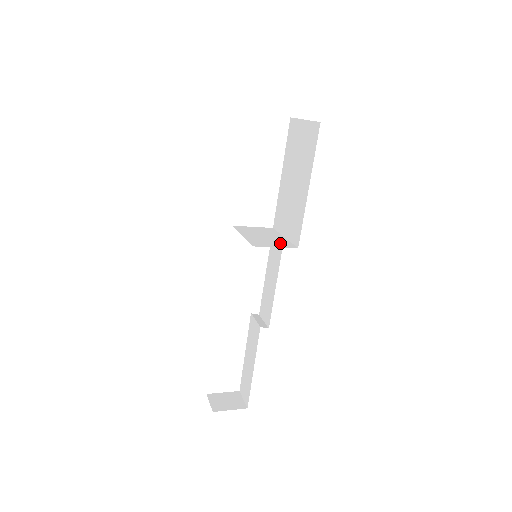
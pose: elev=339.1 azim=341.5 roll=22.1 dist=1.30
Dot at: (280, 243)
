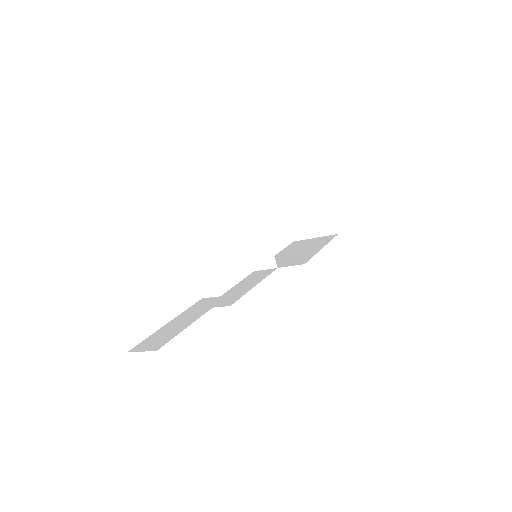
Dot at: occluded
